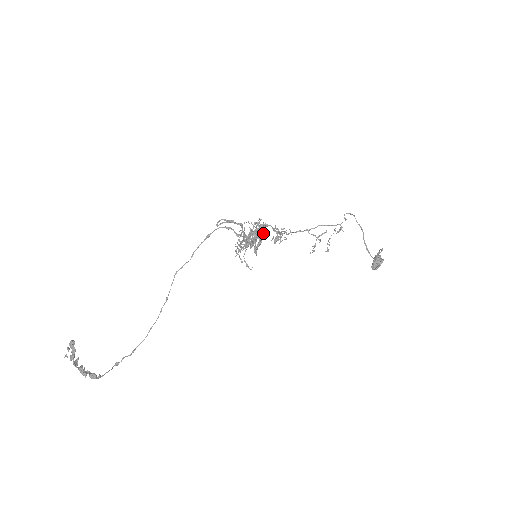
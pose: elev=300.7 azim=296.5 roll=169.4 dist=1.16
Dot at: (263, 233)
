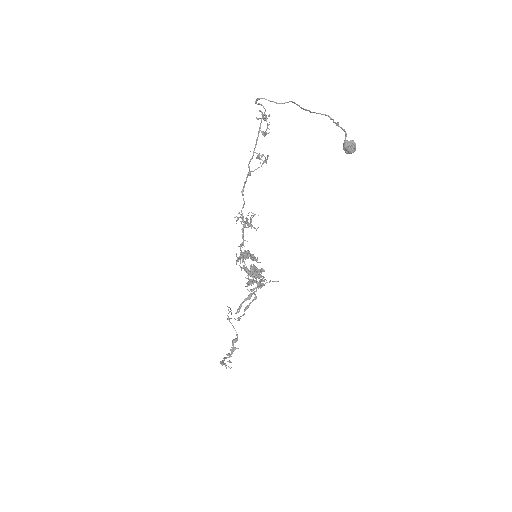
Dot at: (248, 253)
